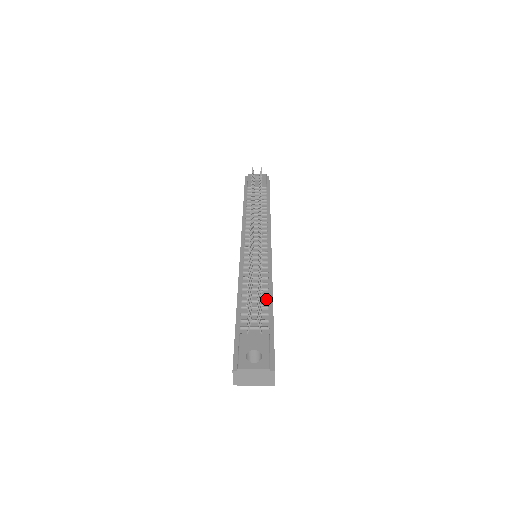
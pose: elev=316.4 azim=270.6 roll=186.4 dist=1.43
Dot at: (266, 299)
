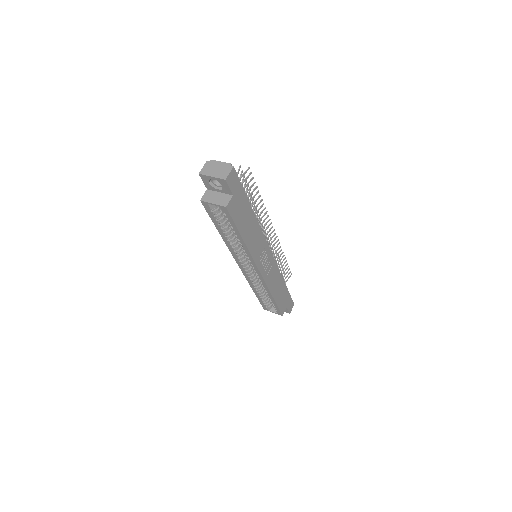
Dot at: occluded
